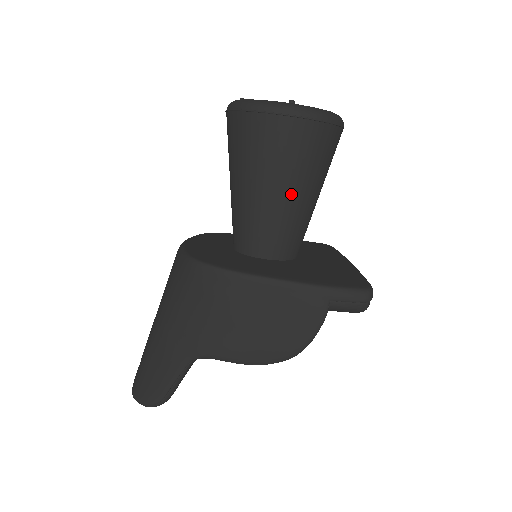
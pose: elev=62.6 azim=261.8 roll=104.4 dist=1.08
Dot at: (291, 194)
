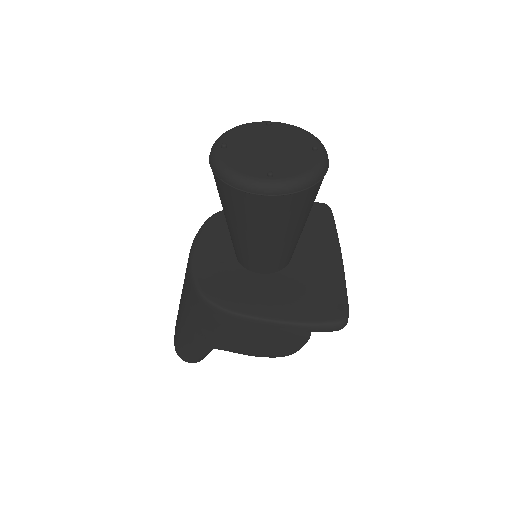
Dot at: (278, 239)
